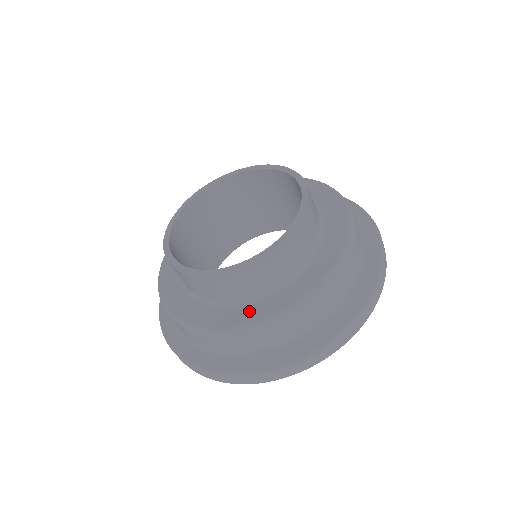
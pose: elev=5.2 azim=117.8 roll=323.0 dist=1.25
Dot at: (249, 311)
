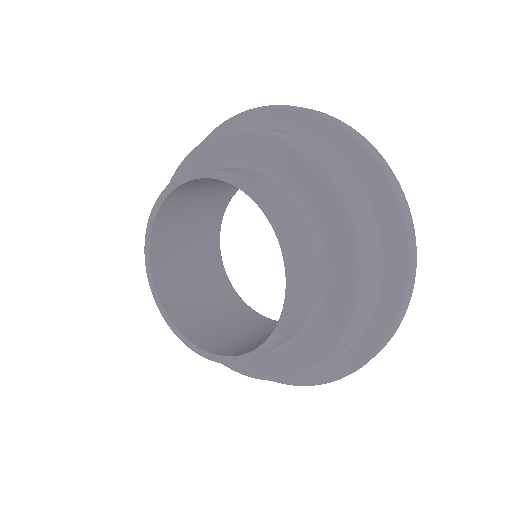
Dot at: occluded
